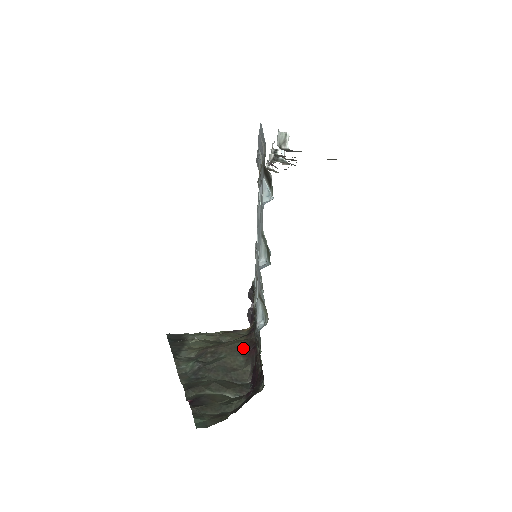
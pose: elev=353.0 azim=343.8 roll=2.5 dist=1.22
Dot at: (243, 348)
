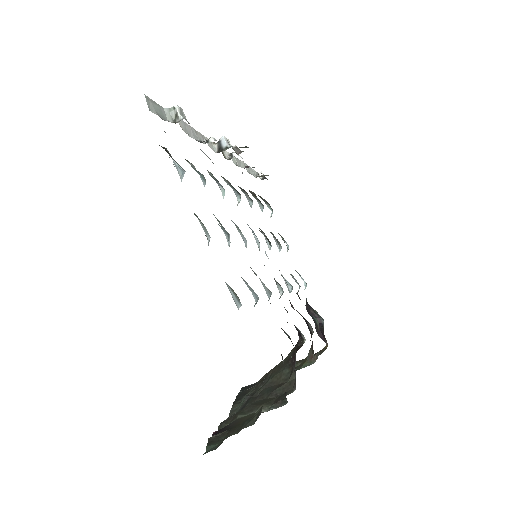
Dot at: (289, 360)
